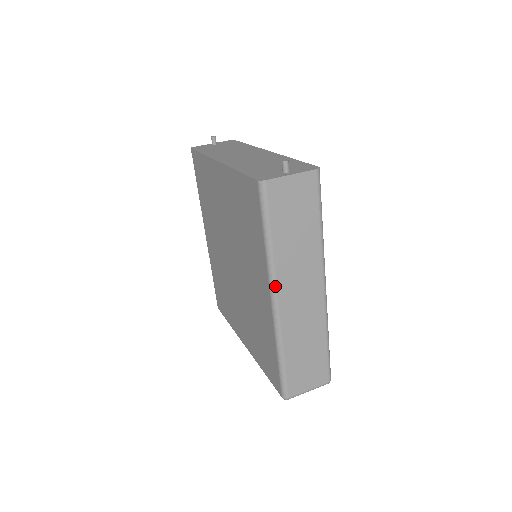
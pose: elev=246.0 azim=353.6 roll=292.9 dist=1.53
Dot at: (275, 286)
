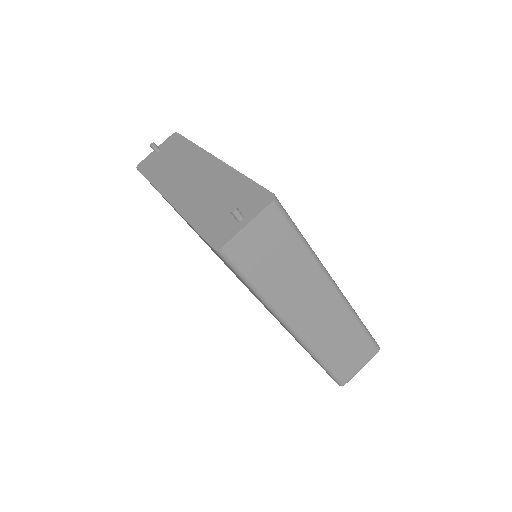
Dot at: (285, 320)
